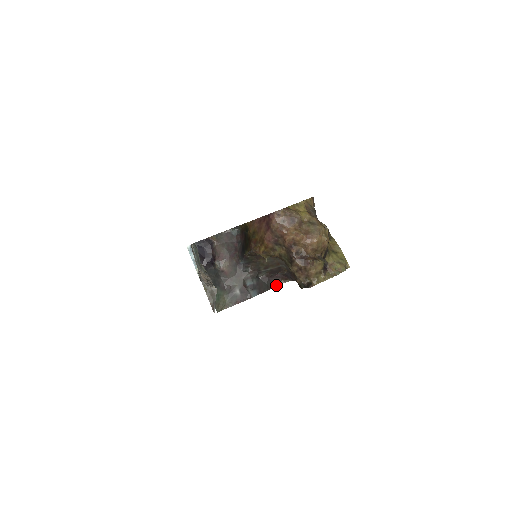
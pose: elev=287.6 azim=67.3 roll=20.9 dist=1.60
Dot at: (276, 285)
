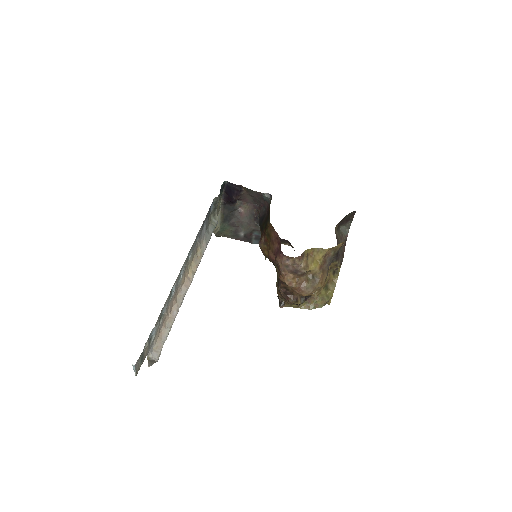
Dot at: (281, 243)
